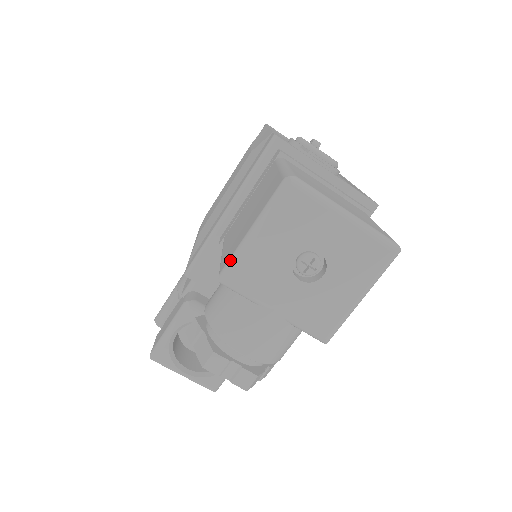
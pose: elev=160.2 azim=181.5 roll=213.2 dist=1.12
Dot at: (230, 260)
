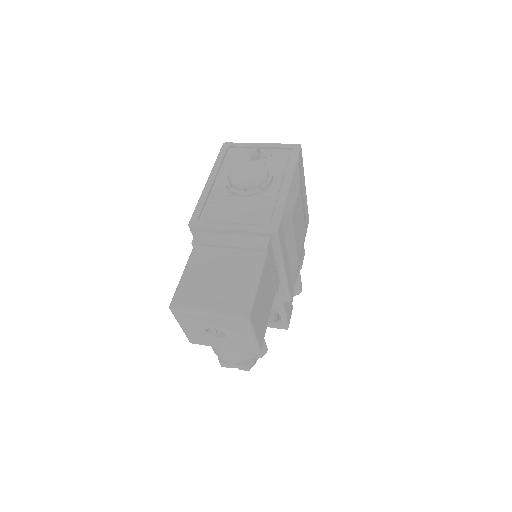
Dot at: (186, 335)
